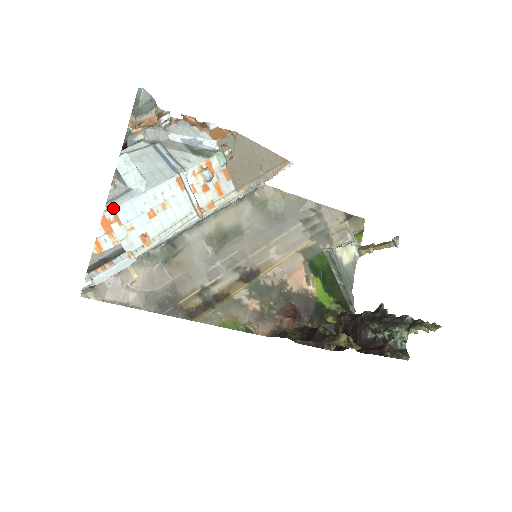
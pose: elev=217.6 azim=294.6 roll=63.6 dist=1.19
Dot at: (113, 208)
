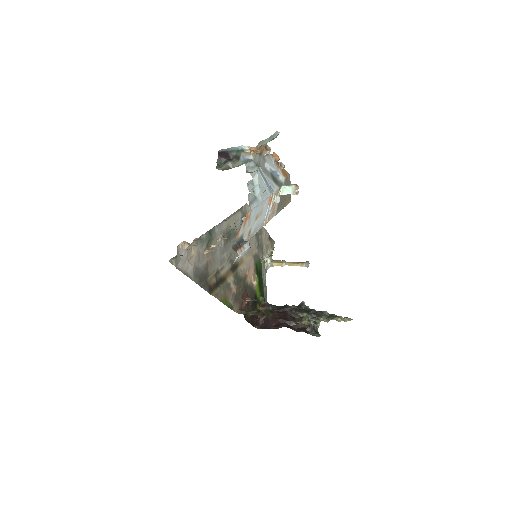
Dot at: (252, 209)
